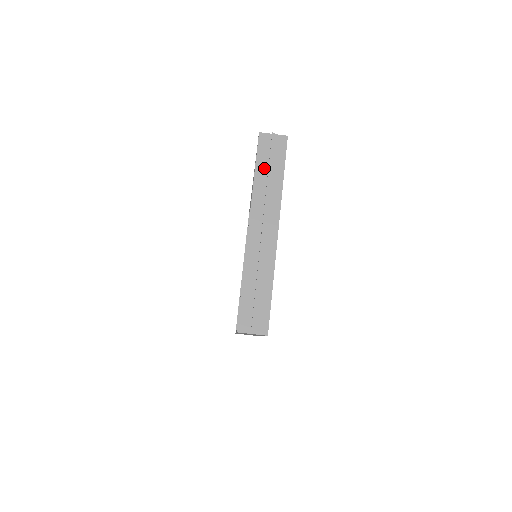
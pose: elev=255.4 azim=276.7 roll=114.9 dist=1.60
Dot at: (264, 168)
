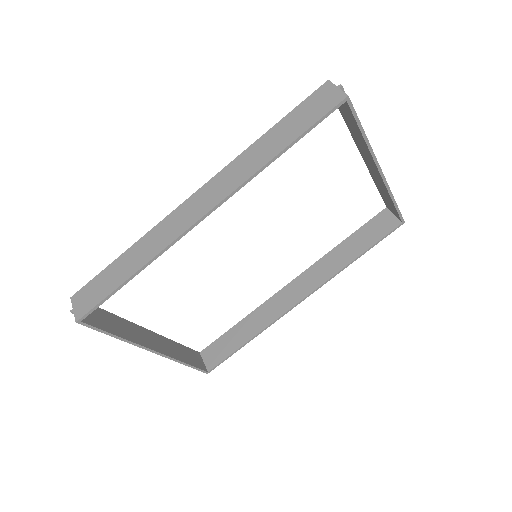
Dot at: occluded
